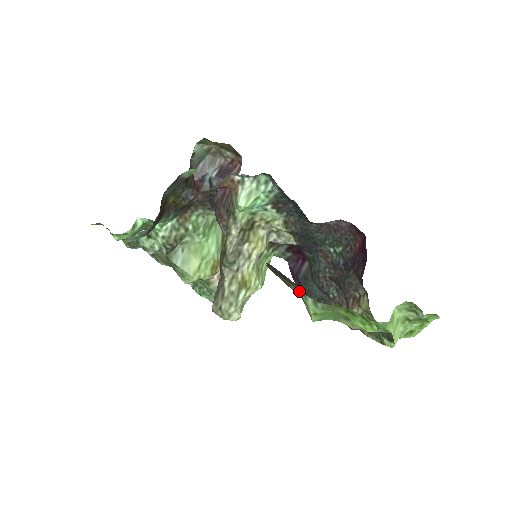
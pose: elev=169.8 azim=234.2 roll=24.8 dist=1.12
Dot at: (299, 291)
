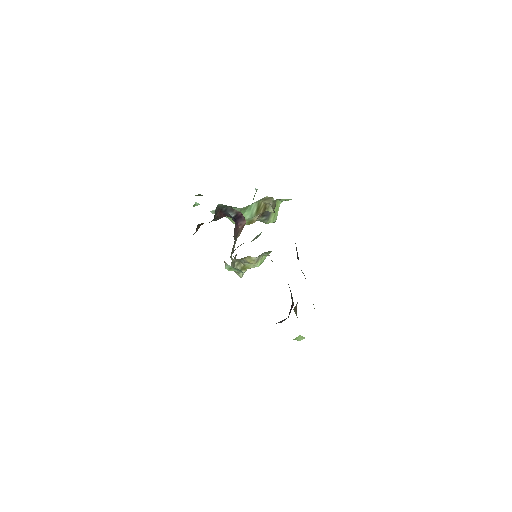
Dot at: occluded
